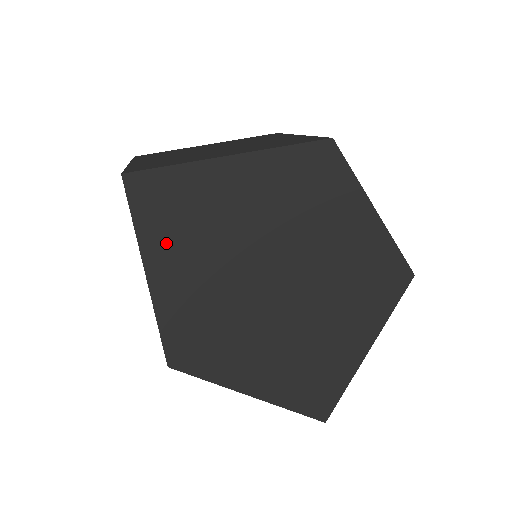
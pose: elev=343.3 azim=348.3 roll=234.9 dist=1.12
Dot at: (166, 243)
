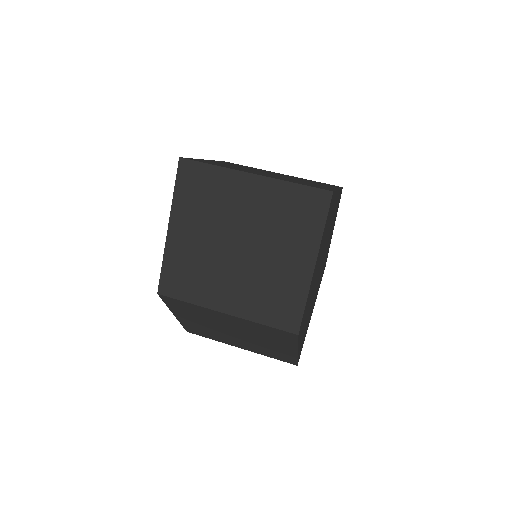
Dot at: (322, 242)
